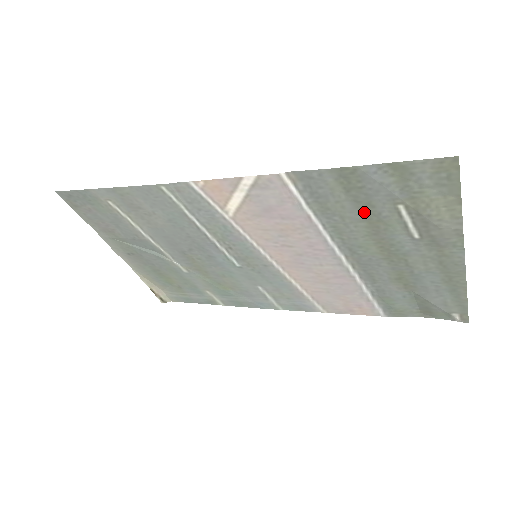
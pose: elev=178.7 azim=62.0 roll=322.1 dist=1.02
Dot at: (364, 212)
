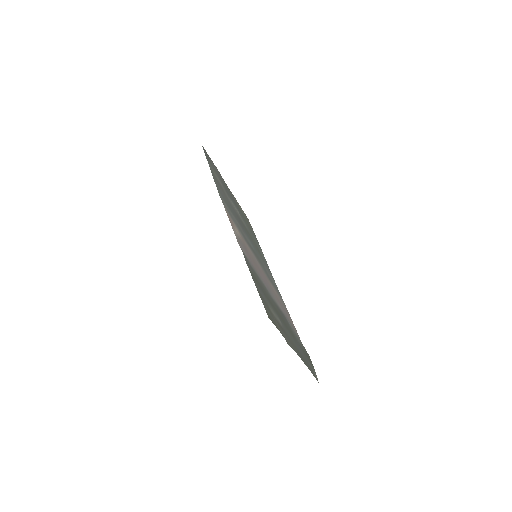
Dot at: (265, 293)
